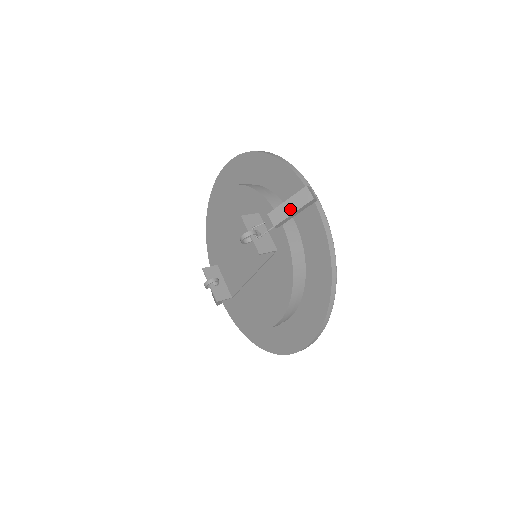
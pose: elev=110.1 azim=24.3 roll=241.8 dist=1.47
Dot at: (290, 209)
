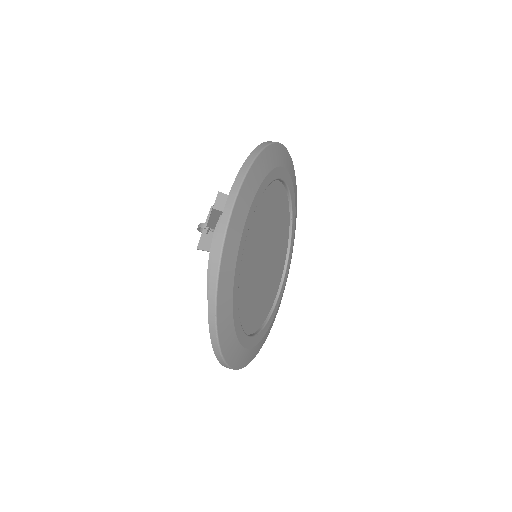
Dot at: occluded
